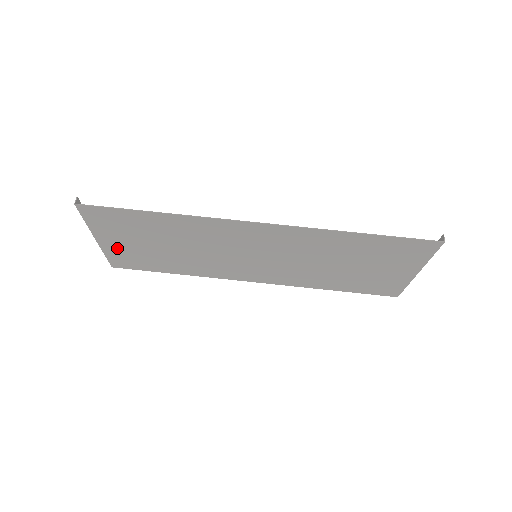
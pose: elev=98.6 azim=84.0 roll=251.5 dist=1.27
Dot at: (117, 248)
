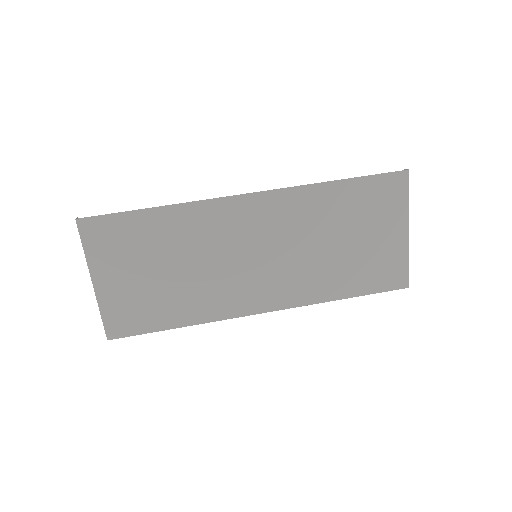
Dot at: (114, 293)
